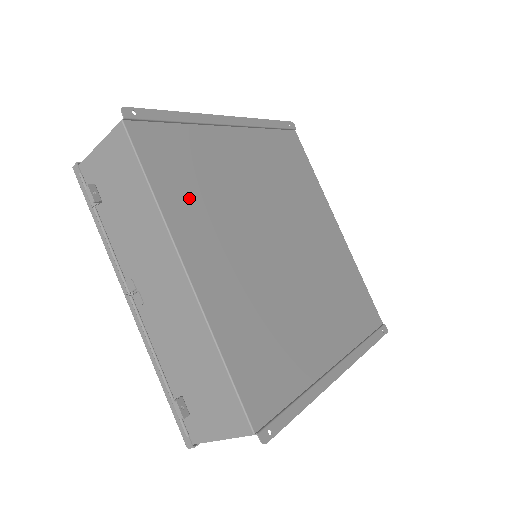
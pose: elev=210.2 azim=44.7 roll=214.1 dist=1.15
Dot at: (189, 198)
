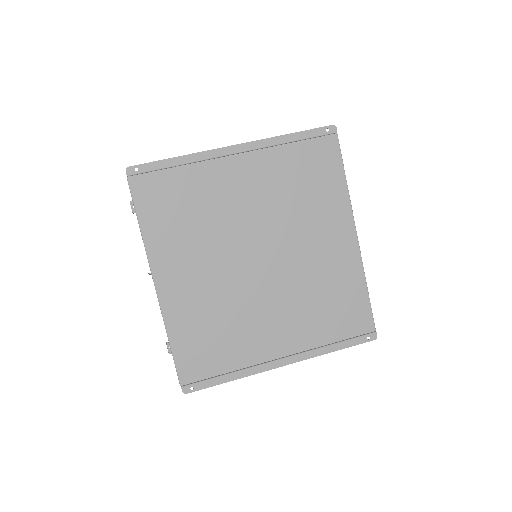
Dot at: (171, 230)
